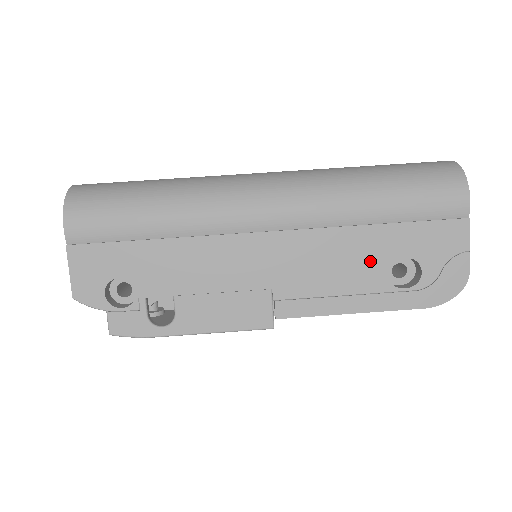
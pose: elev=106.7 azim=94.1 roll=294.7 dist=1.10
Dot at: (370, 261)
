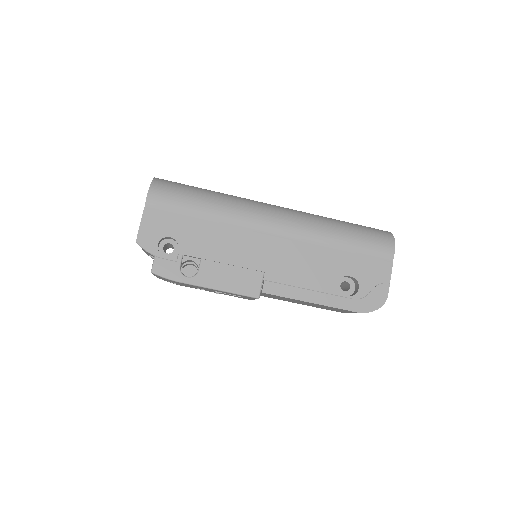
Dot at: (329, 272)
